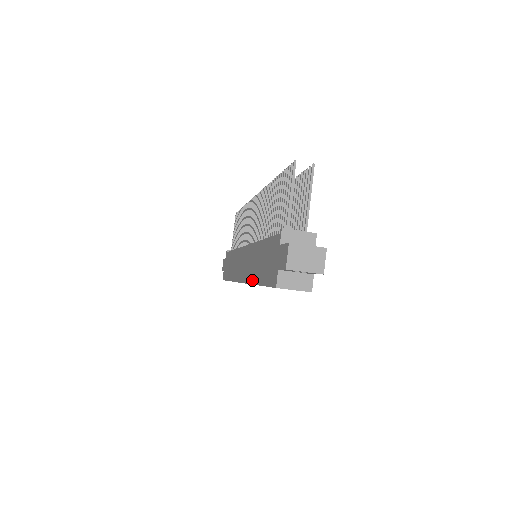
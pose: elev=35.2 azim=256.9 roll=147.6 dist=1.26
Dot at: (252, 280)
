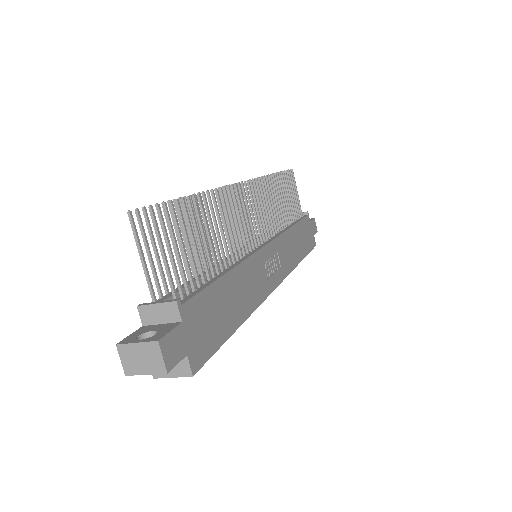
Dot at: occluded
